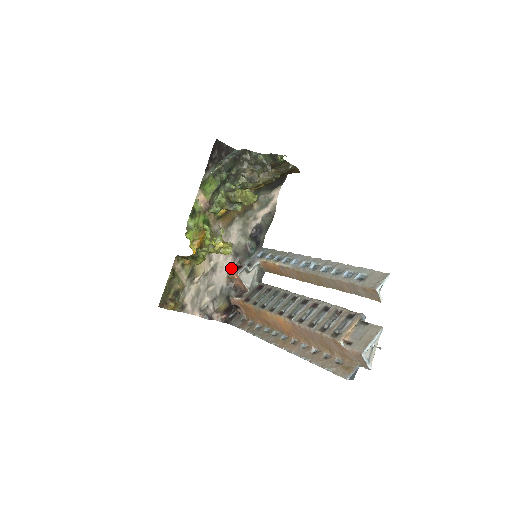
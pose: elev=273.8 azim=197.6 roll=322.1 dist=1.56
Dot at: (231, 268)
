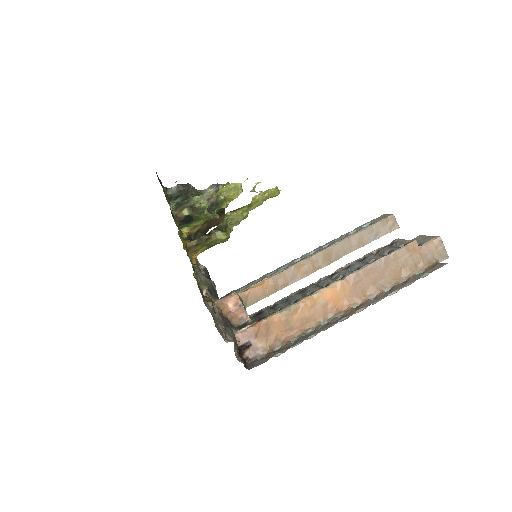
Dot at: (217, 300)
